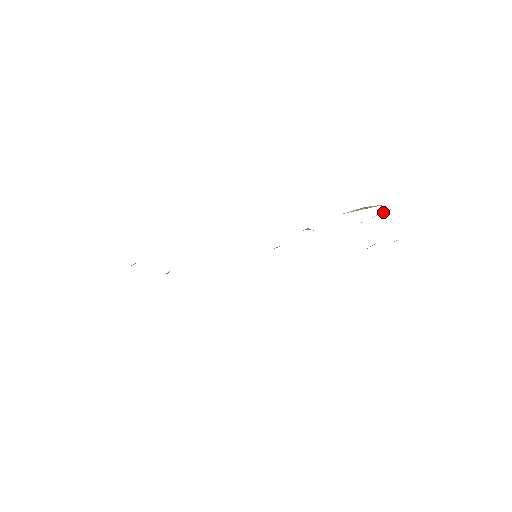
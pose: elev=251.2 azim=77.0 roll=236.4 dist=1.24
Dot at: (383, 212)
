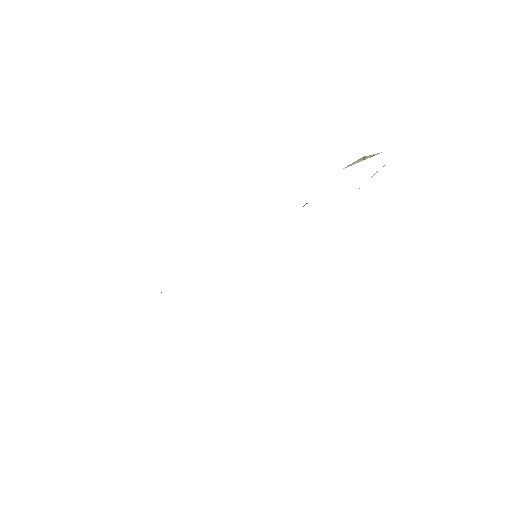
Dot at: occluded
